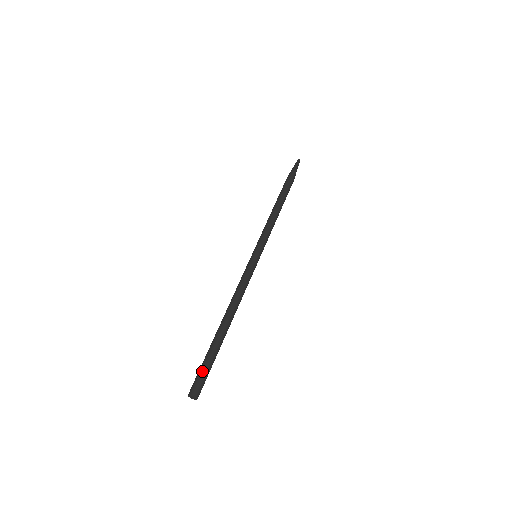
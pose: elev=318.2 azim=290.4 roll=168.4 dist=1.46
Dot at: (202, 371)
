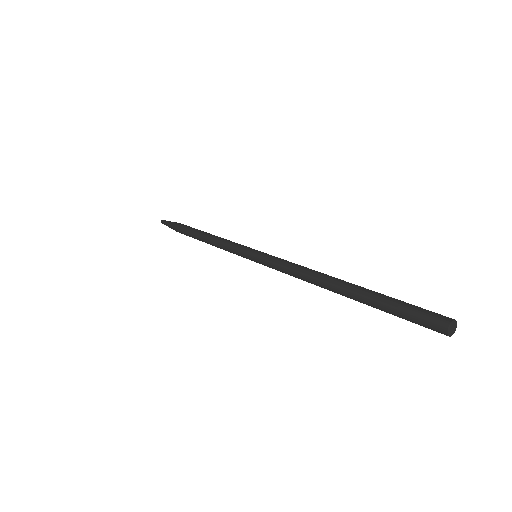
Dot at: (413, 305)
